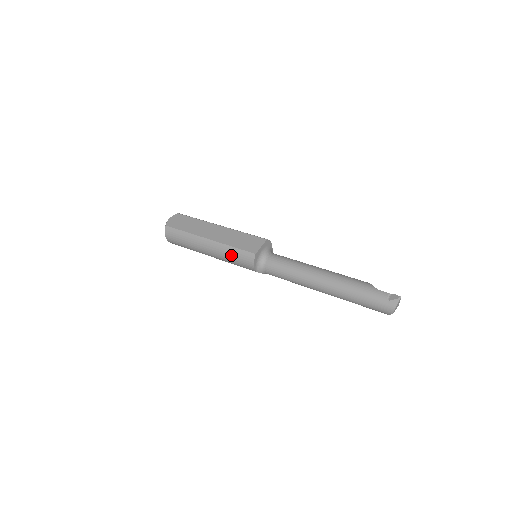
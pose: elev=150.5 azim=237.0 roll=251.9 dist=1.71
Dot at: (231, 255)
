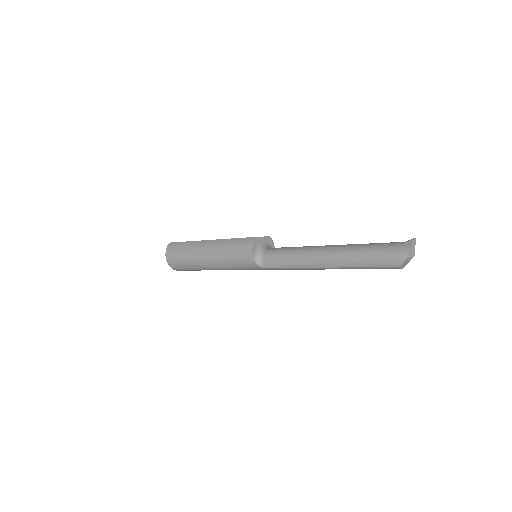
Dot at: (230, 246)
